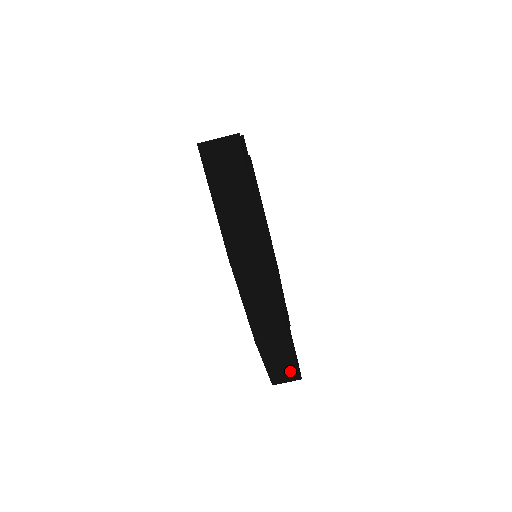
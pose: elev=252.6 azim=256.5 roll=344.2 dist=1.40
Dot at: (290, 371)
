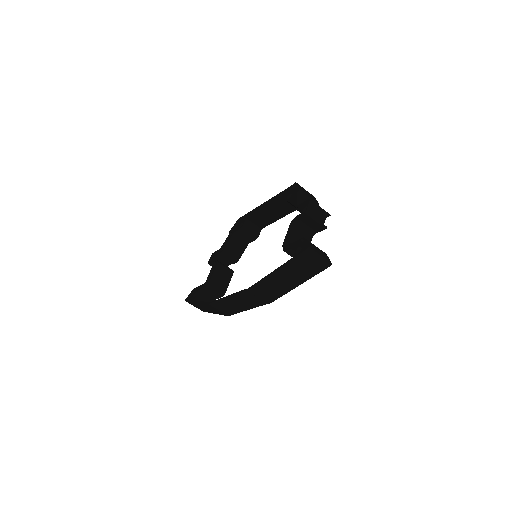
Dot at: (204, 309)
